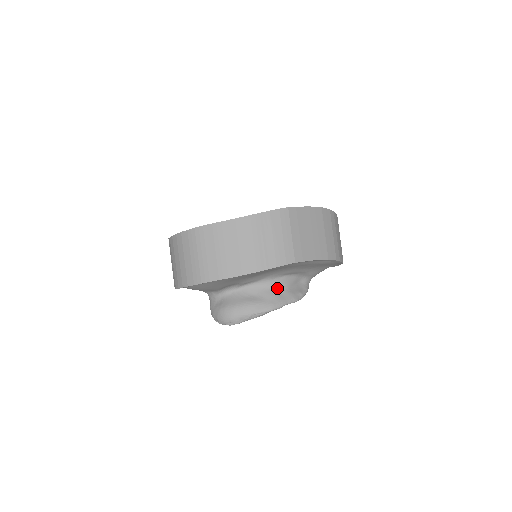
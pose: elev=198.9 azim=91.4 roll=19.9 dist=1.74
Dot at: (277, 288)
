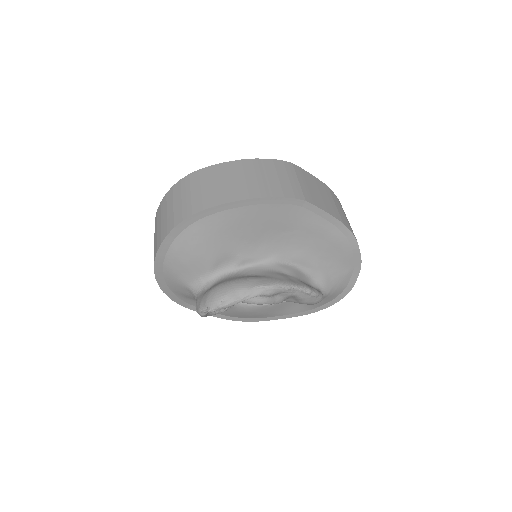
Dot at: (284, 273)
